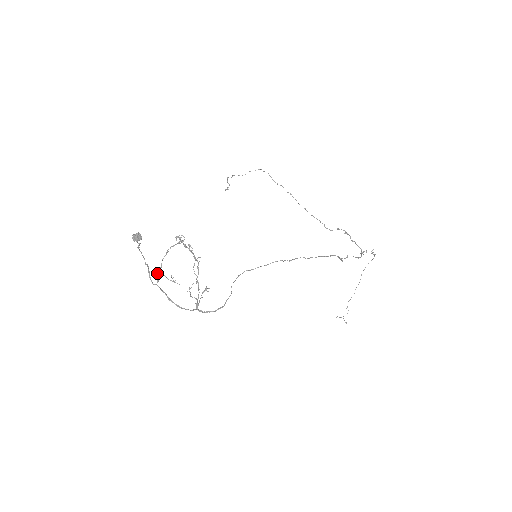
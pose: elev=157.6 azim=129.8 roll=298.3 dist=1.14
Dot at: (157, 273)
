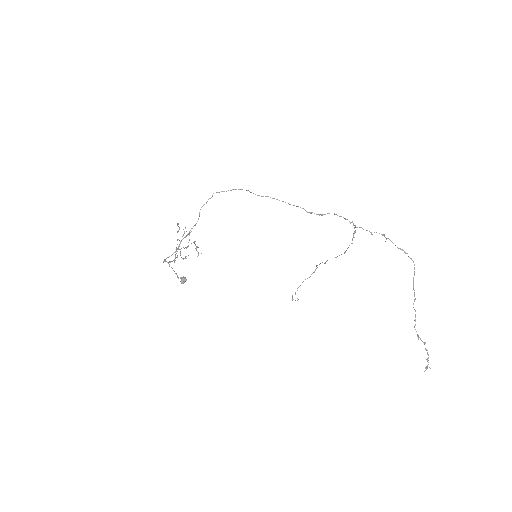
Dot at: (170, 261)
